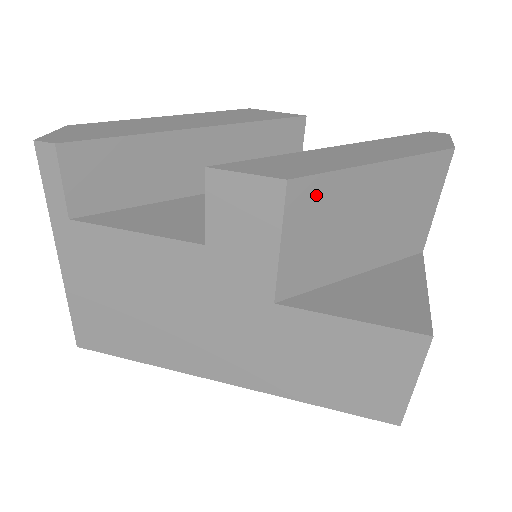
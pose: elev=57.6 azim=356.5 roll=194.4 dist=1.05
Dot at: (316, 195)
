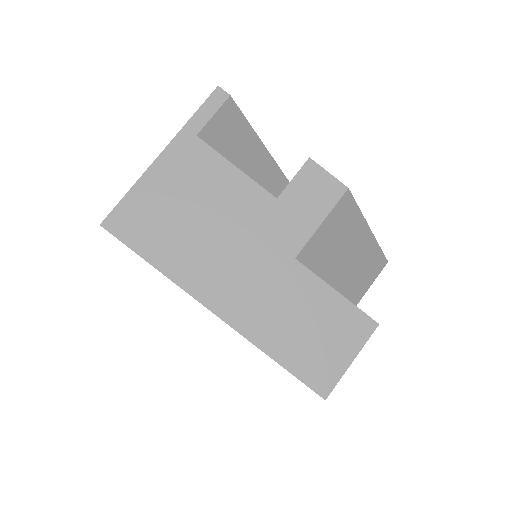
Dot at: (348, 212)
